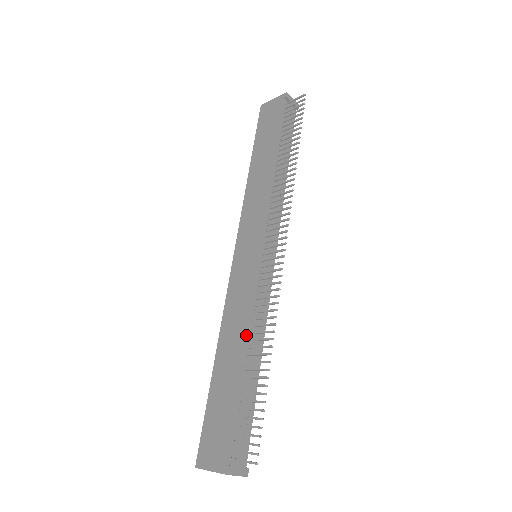
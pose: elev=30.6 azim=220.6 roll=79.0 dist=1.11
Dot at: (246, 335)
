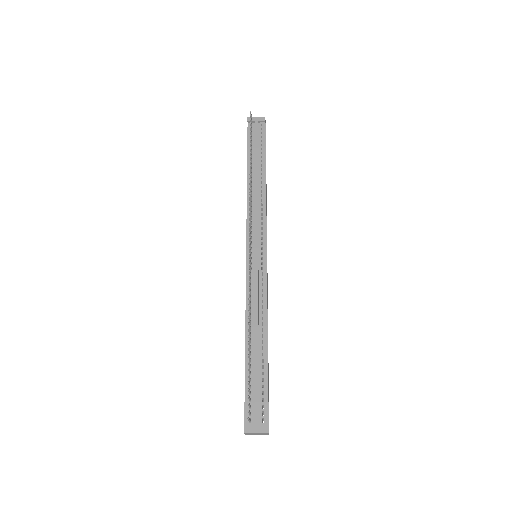
Dot at: (245, 322)
